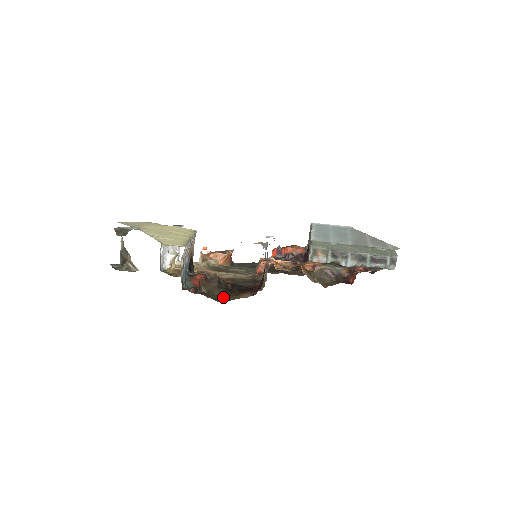
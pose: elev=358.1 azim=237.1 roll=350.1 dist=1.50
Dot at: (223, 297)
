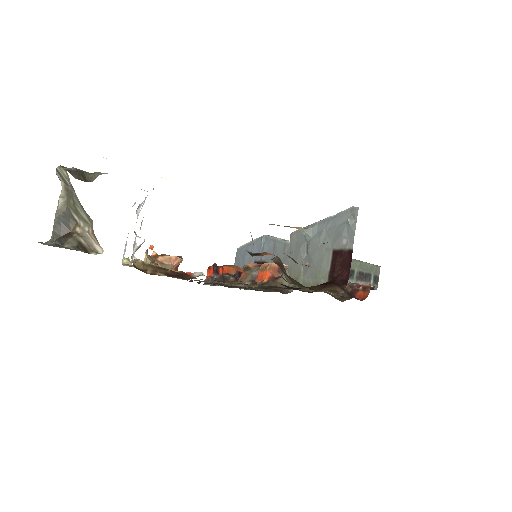
Dot at: occluded
